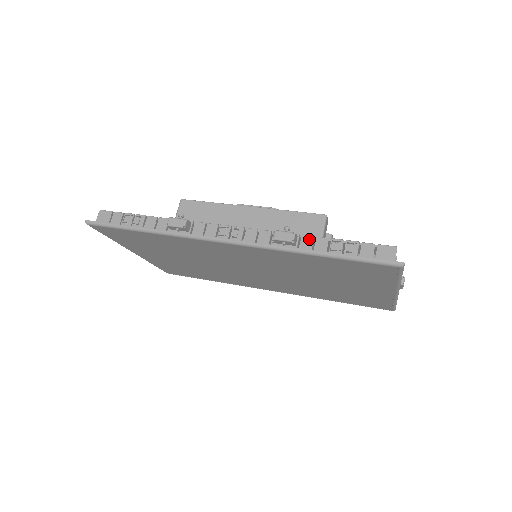
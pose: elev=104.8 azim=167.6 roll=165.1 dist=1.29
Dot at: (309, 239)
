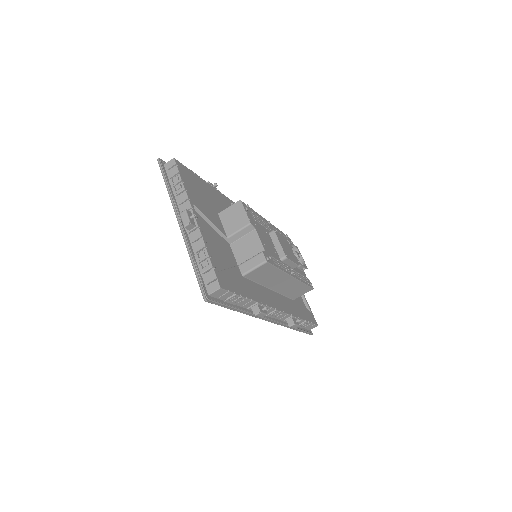
Dot at: occluded
